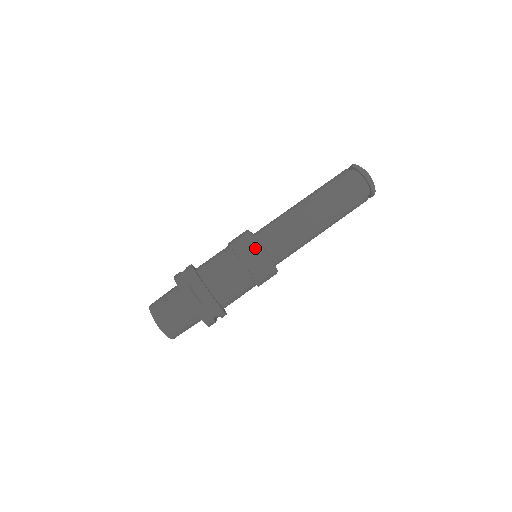
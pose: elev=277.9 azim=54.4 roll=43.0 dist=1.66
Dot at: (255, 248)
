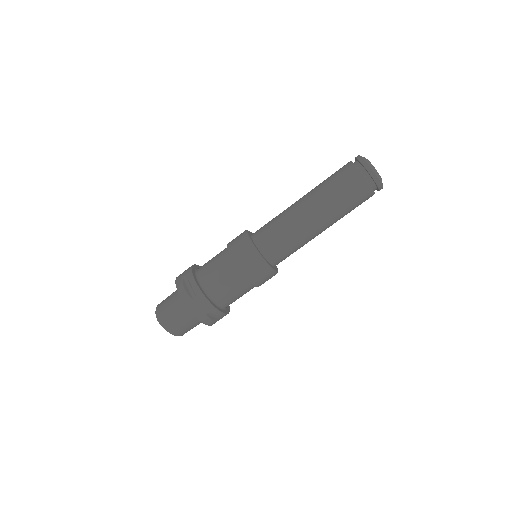
Dot at: (244, 244)
